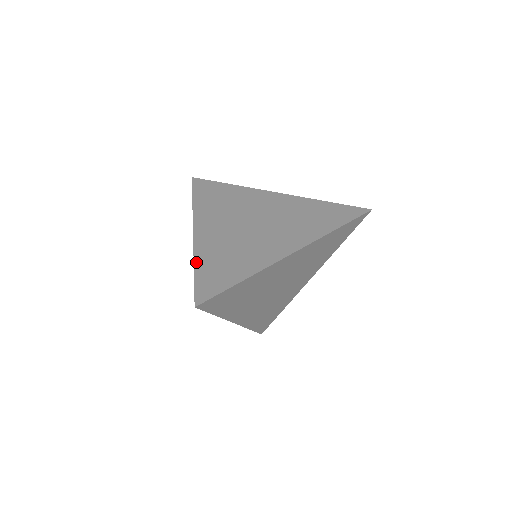
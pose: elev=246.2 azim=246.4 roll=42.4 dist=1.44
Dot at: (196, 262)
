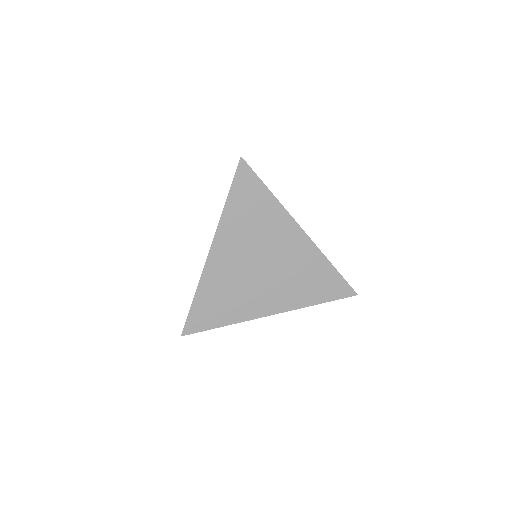
Dot at: occluded
